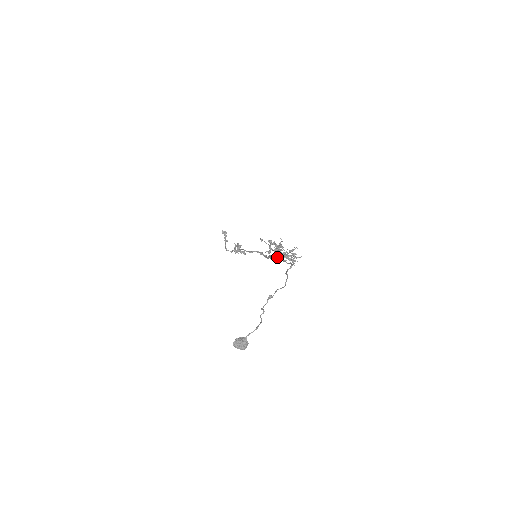
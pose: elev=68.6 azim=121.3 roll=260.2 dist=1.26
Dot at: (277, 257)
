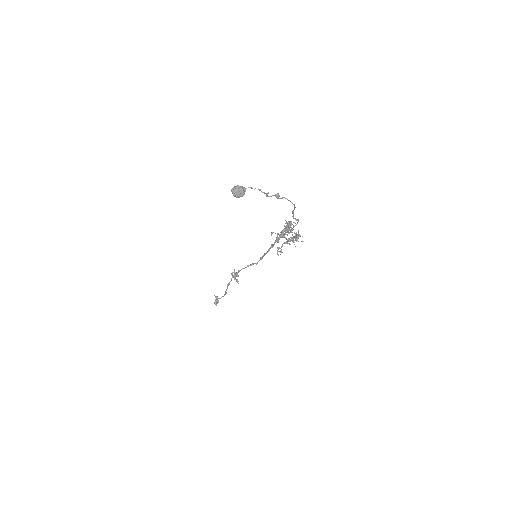
Dot at: (282, 233)
